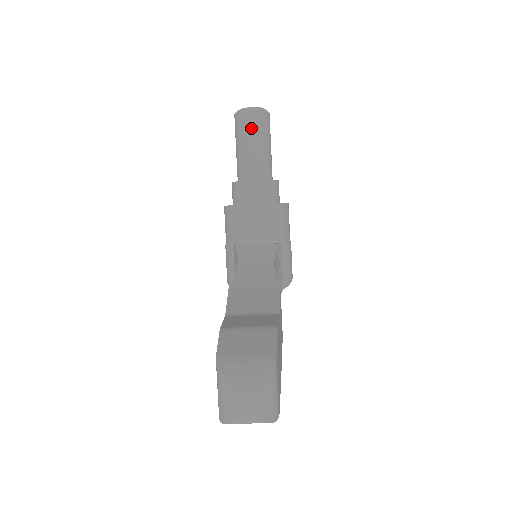
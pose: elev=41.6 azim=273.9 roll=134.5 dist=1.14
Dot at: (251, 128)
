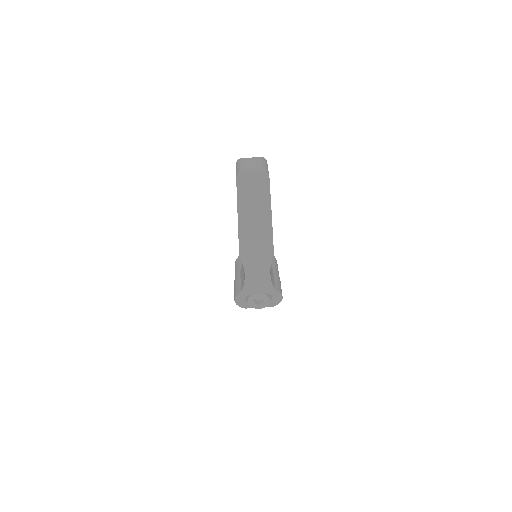
Dot at: occluded
